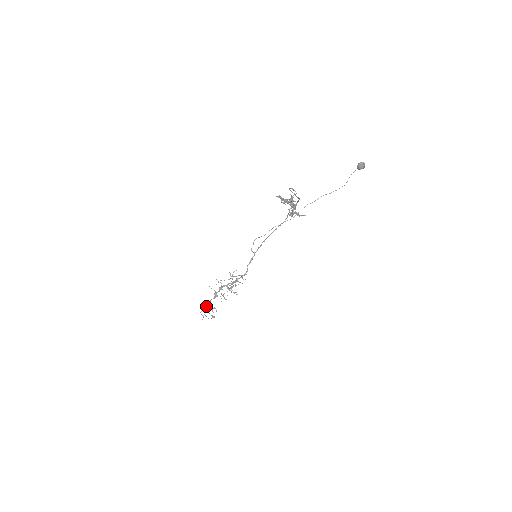
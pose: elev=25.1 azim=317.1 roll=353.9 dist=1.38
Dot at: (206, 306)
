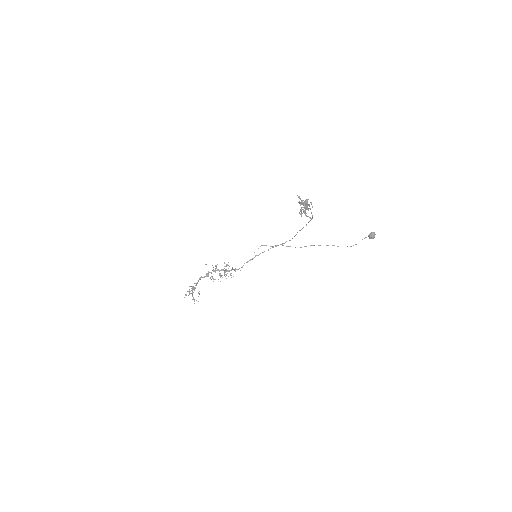
Dot at: occluded
